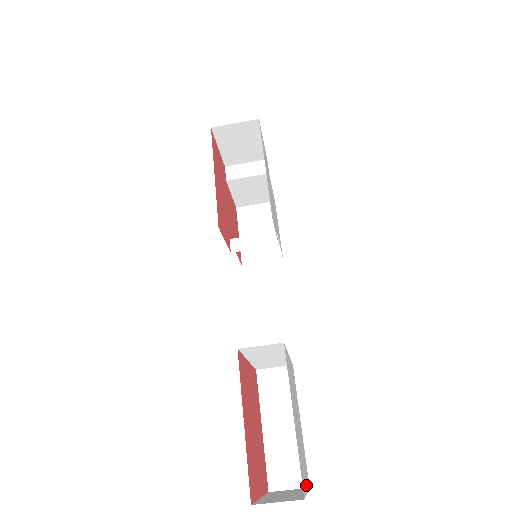
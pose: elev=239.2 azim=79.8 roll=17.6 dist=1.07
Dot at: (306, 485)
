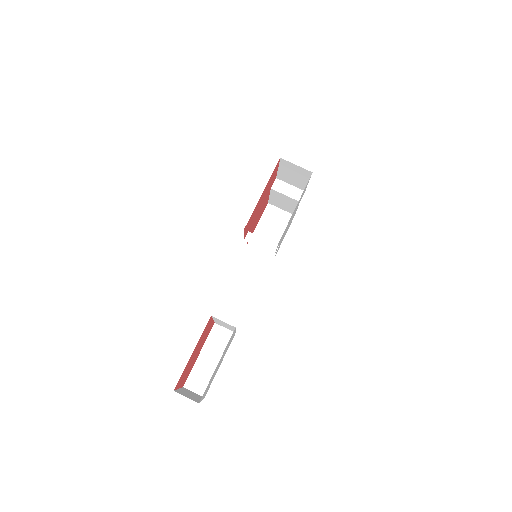
Dot at: occluded
